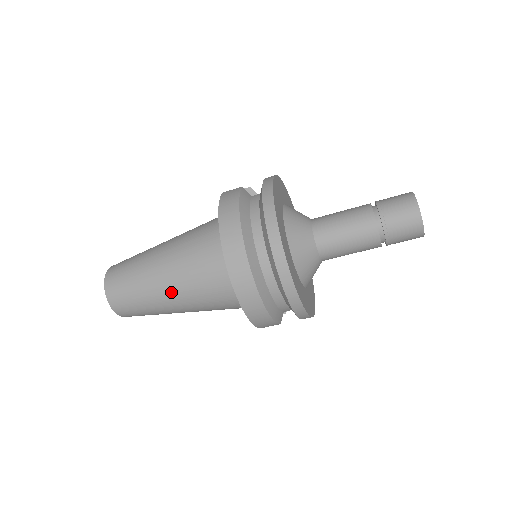
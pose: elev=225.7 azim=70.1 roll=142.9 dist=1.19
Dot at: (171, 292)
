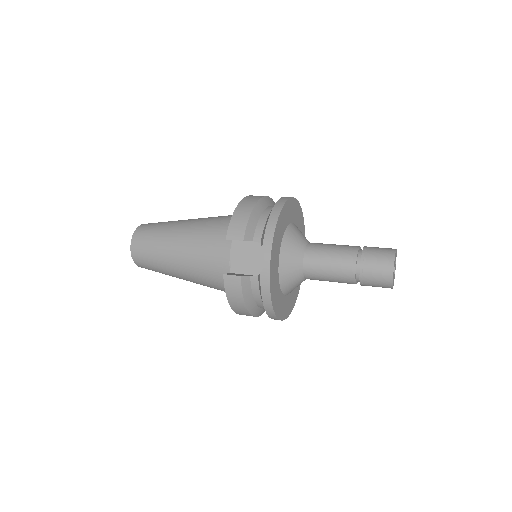
Dot at: occluded
